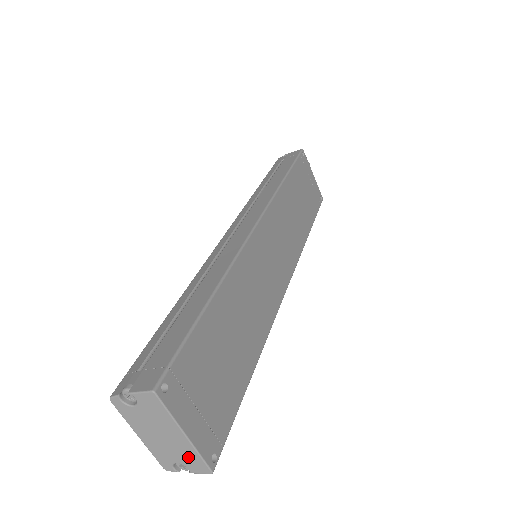
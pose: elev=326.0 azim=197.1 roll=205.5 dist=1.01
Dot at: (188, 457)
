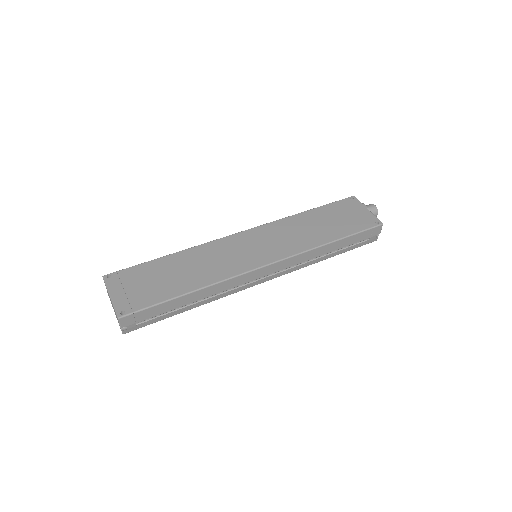
Dot at: occluded
